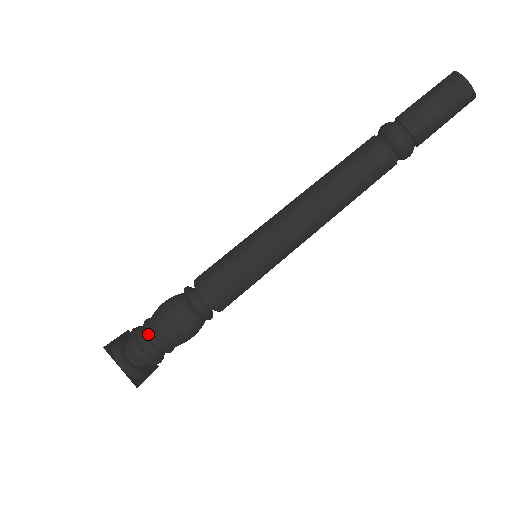
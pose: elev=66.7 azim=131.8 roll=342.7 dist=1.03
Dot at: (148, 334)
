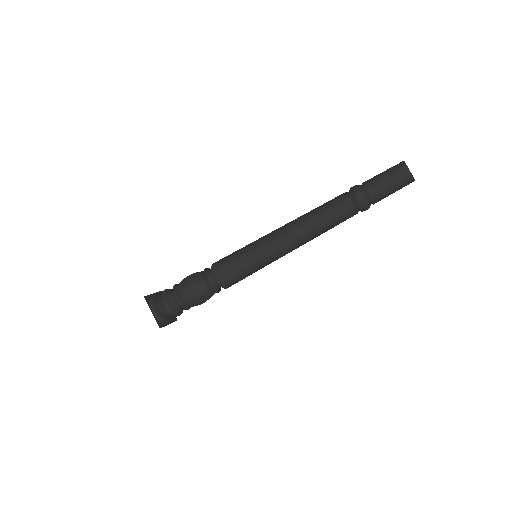
Dot at: (175, 294)
